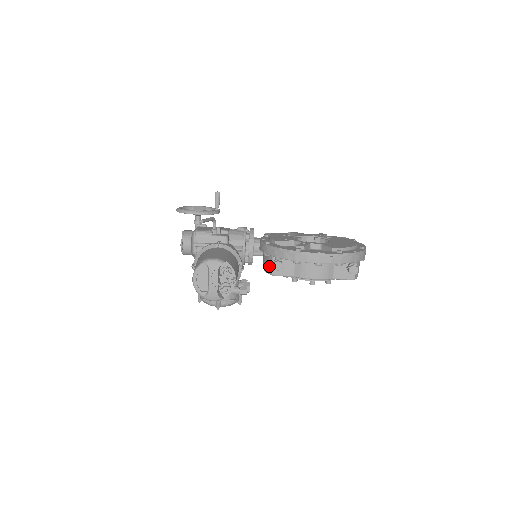
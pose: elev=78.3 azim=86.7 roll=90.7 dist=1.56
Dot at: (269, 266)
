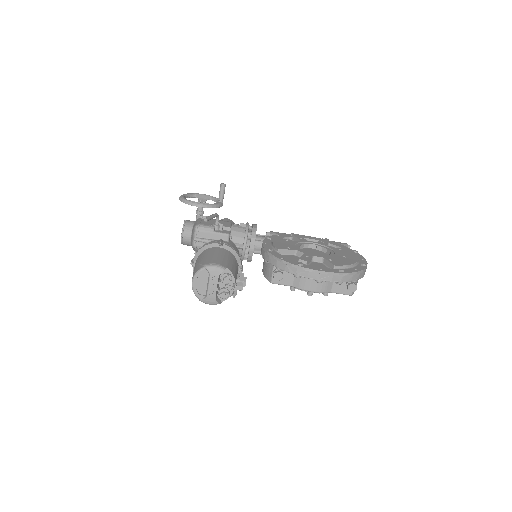
Dot at: (269, 273)
